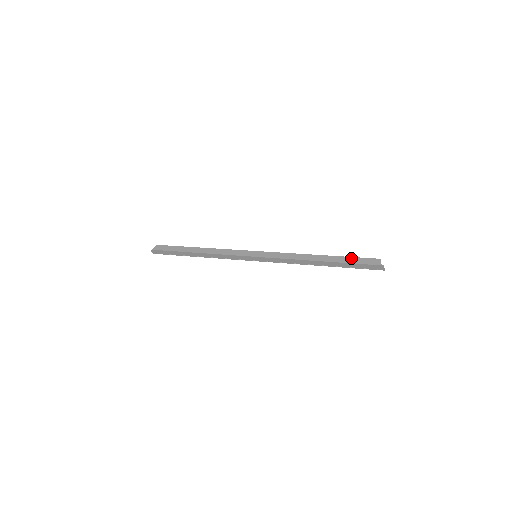
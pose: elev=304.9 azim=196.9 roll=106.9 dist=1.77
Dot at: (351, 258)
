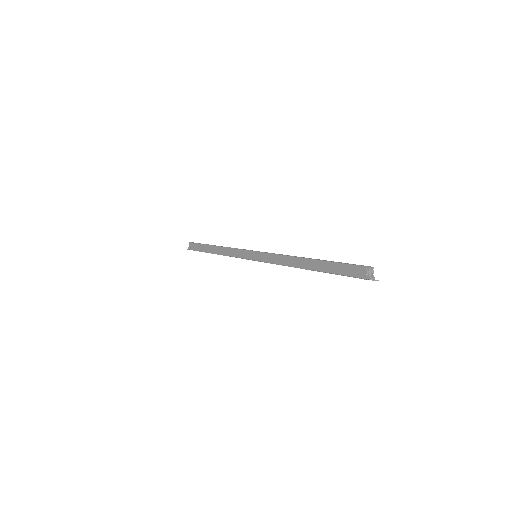
Dot at: (335, 265)
